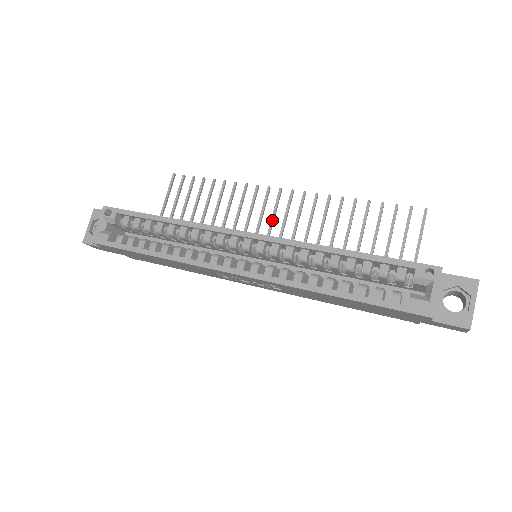
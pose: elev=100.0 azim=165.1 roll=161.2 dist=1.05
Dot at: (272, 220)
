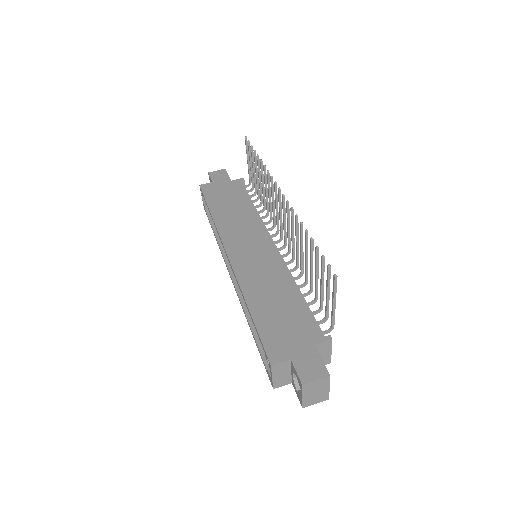
Dot at: (279, 215)
